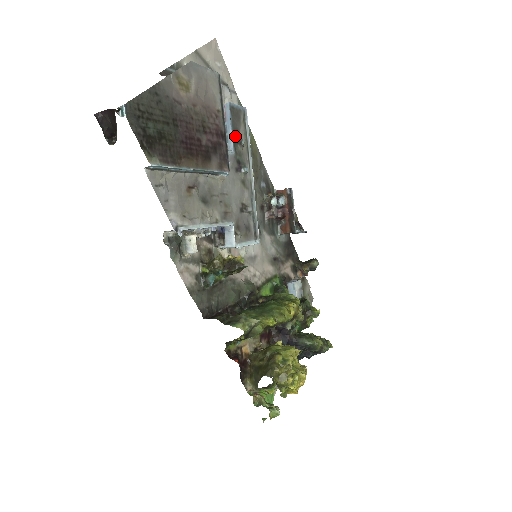
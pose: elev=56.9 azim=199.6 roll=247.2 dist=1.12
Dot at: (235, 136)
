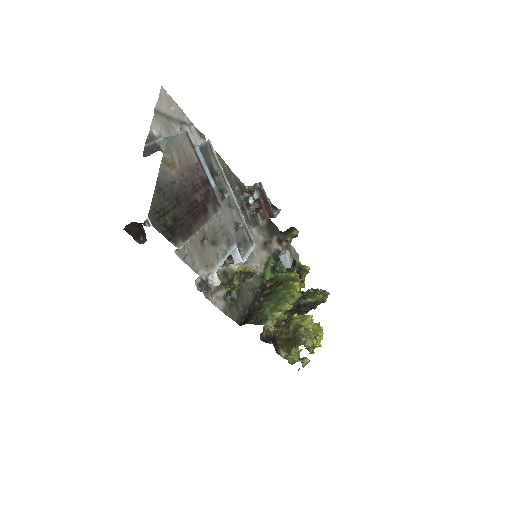
Dot at: (211, 171)
